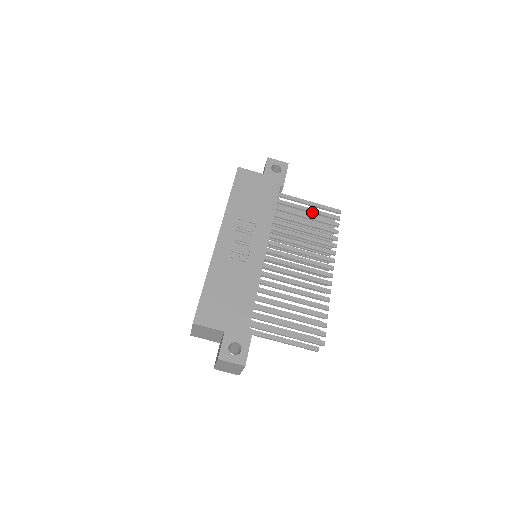
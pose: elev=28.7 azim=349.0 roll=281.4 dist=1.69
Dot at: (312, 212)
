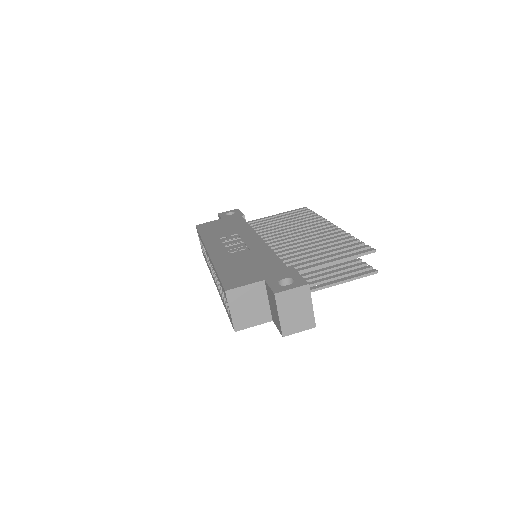
Dot at: (282, 217)
